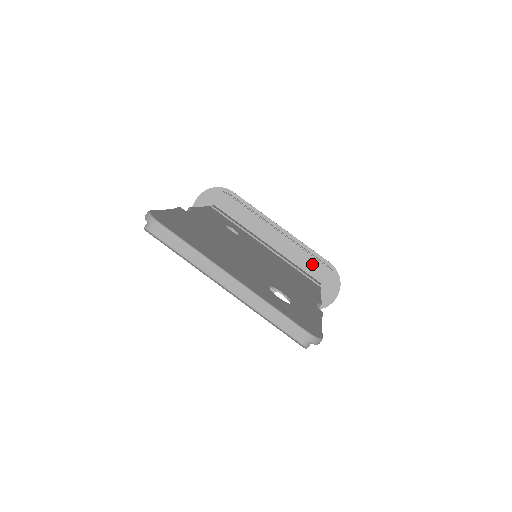
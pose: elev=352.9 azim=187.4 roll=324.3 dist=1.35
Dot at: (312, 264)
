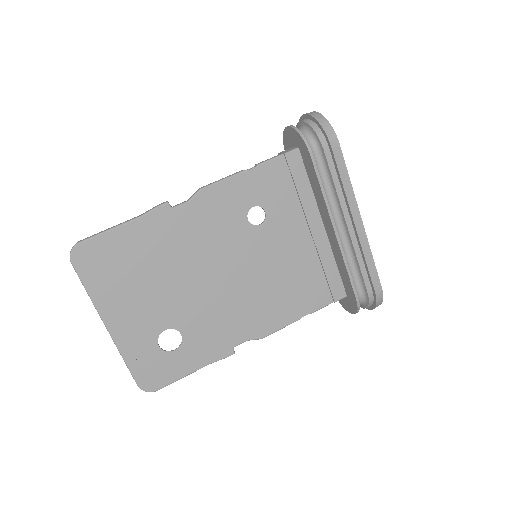
Dot at: (347, 280)
